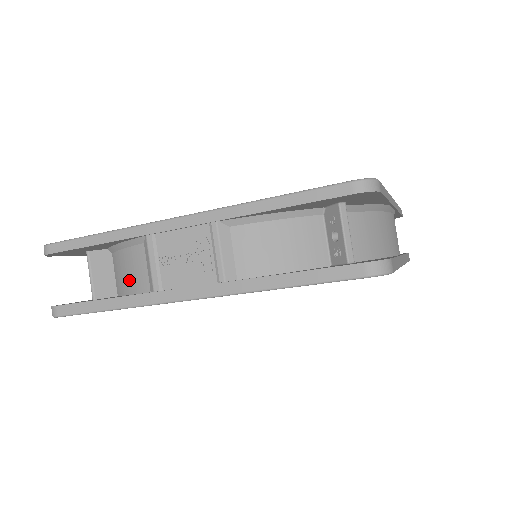
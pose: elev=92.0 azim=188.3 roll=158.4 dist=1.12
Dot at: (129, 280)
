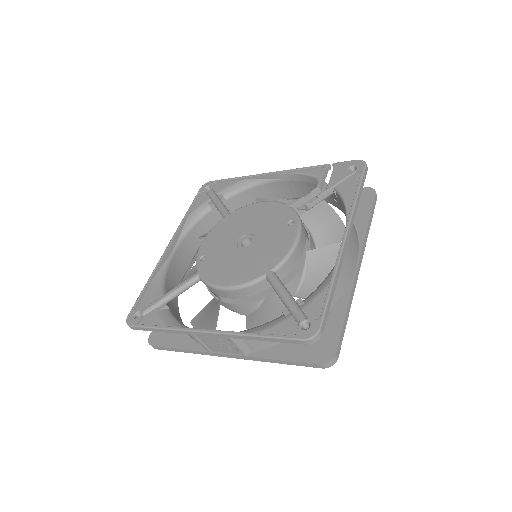
Dot at: occluded
